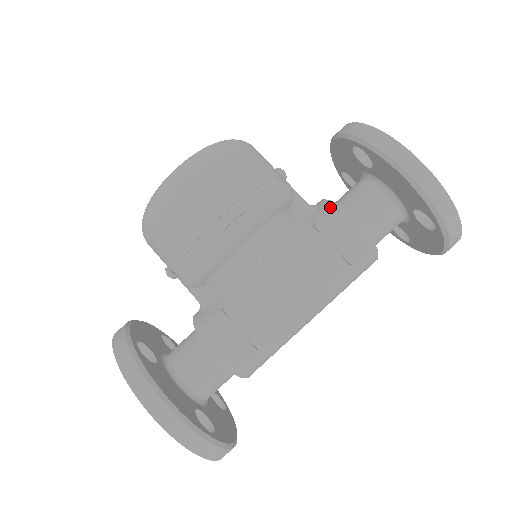
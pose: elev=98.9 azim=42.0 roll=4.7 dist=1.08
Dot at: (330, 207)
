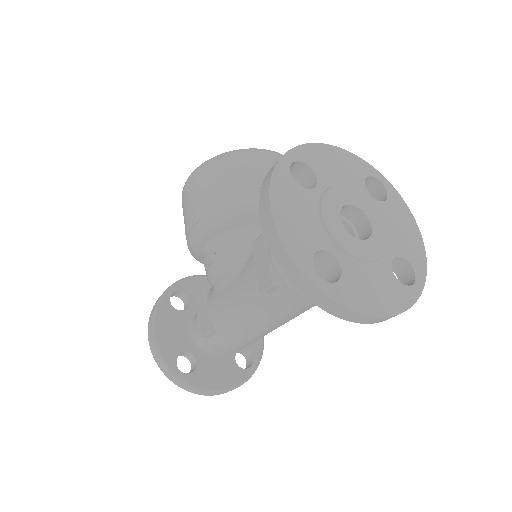
Dot at: occluded
